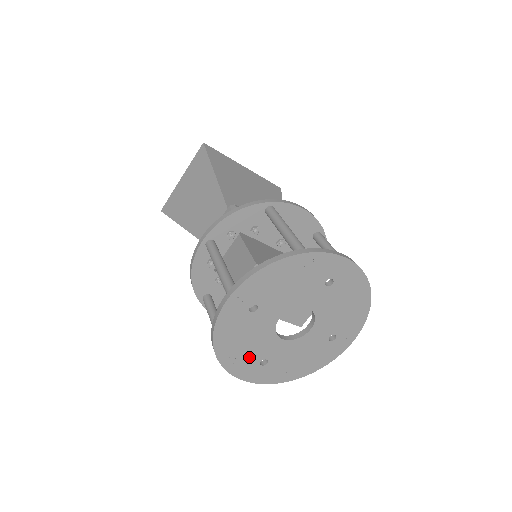
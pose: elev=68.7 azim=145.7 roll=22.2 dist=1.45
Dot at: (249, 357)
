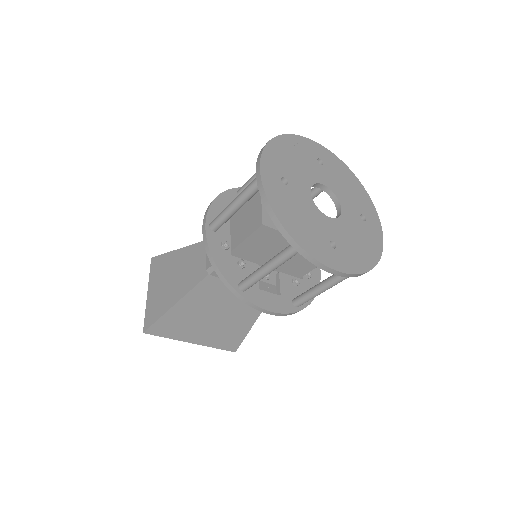
Dot at: (316, 237)
